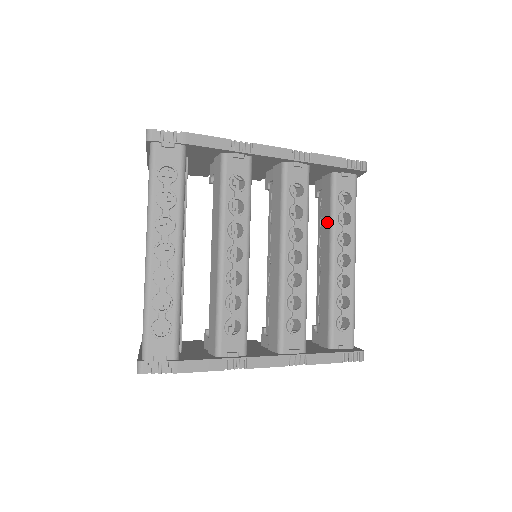
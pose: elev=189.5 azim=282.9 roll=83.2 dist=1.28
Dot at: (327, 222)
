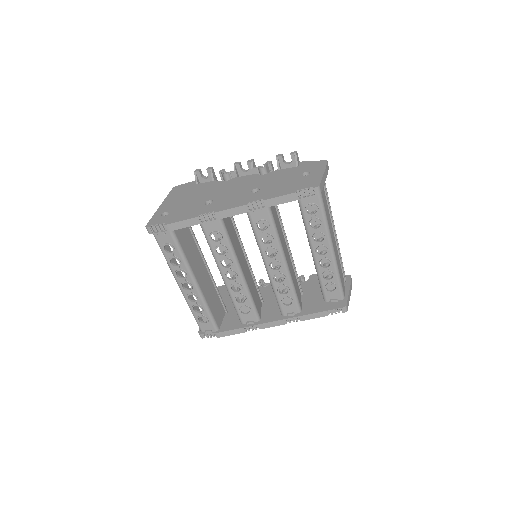
Dot at: occluded
